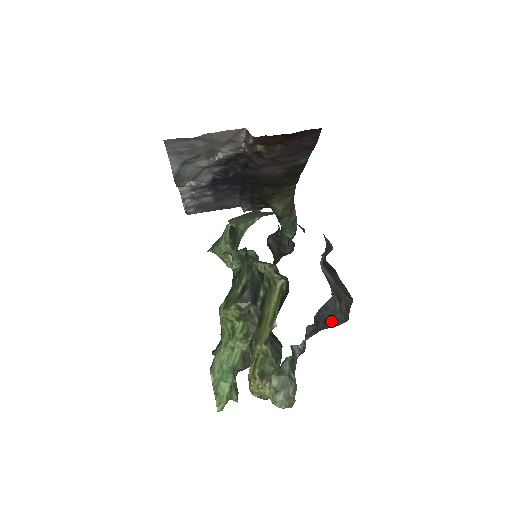
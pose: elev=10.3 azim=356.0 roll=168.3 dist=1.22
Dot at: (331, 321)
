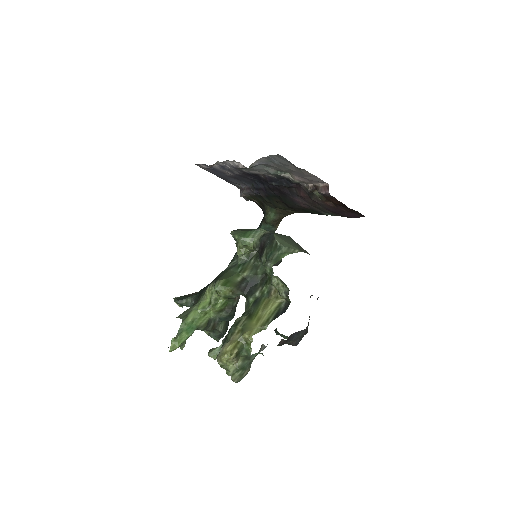
Dot at: (292, 341)
